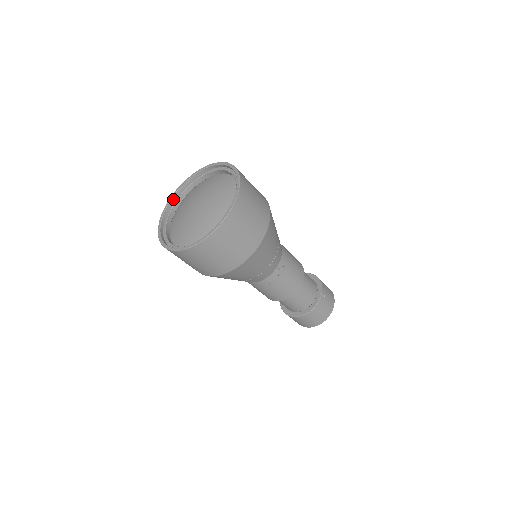
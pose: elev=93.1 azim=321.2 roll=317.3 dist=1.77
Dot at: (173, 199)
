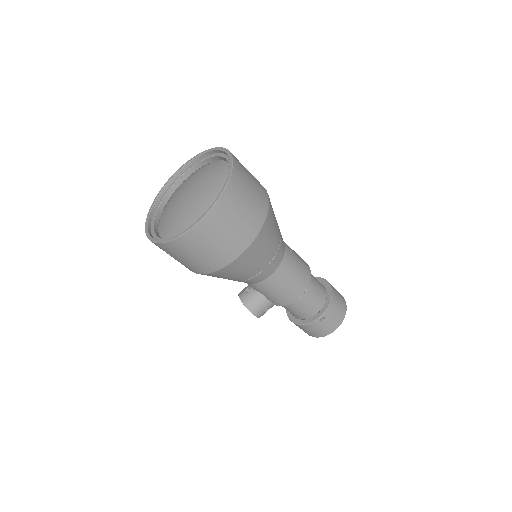
Dot at: (152, 237)
